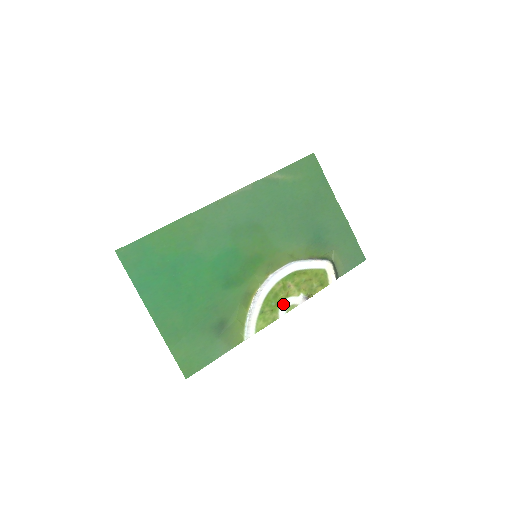
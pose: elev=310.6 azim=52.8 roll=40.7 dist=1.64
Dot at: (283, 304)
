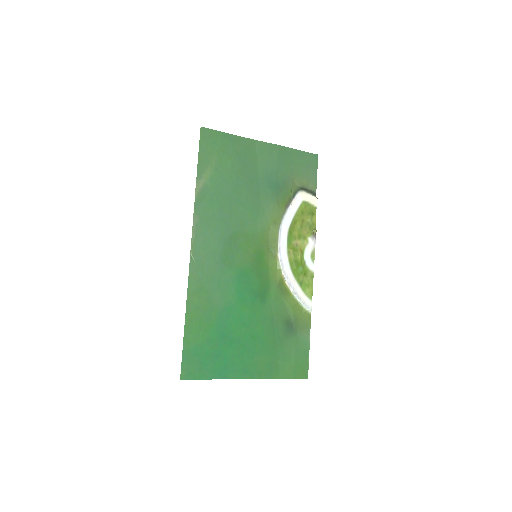
Dot at: (306, 261)
